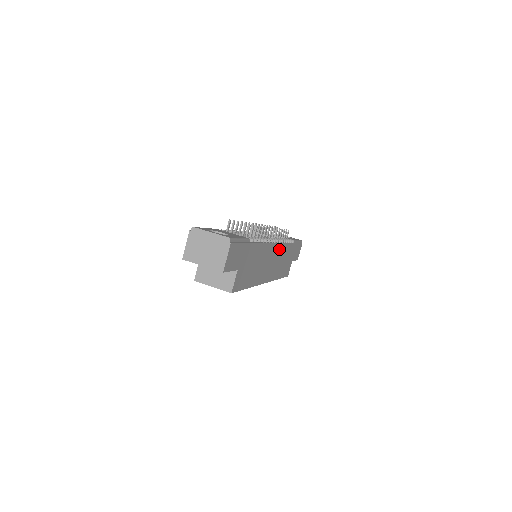
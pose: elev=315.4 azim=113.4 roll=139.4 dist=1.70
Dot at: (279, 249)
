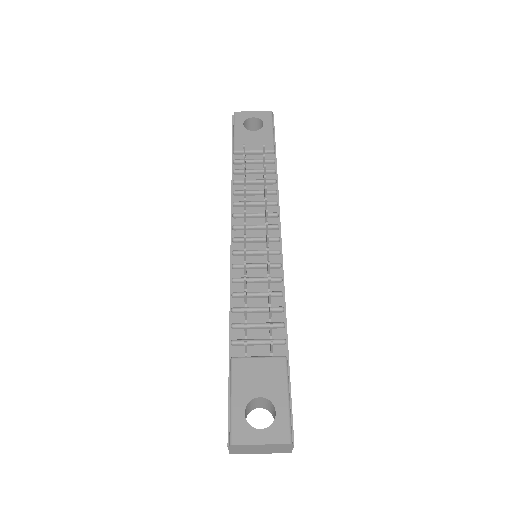
Dot at: occluded
